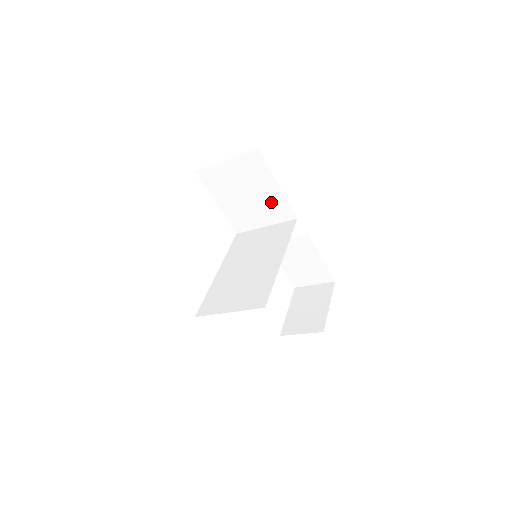
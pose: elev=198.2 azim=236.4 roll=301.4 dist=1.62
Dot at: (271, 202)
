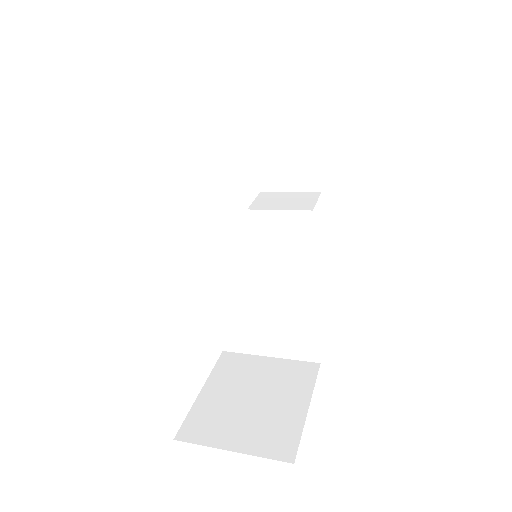
Dot at: occluded
